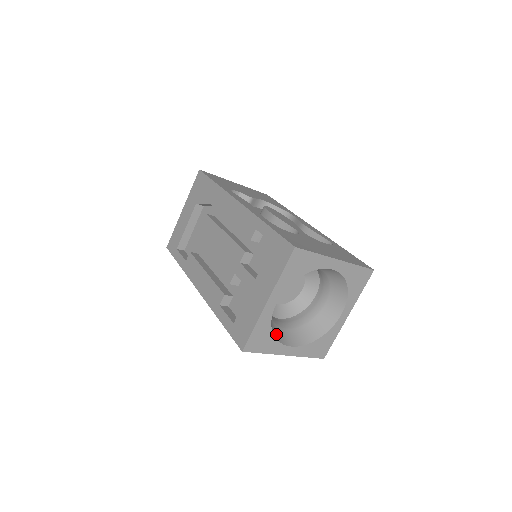
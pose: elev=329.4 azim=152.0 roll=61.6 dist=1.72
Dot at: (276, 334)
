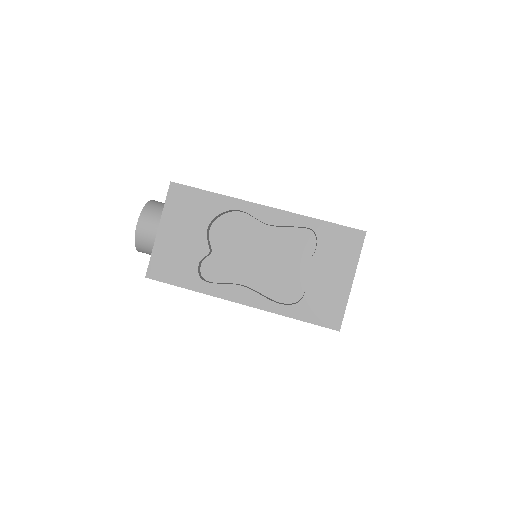
Dot at: occluded
